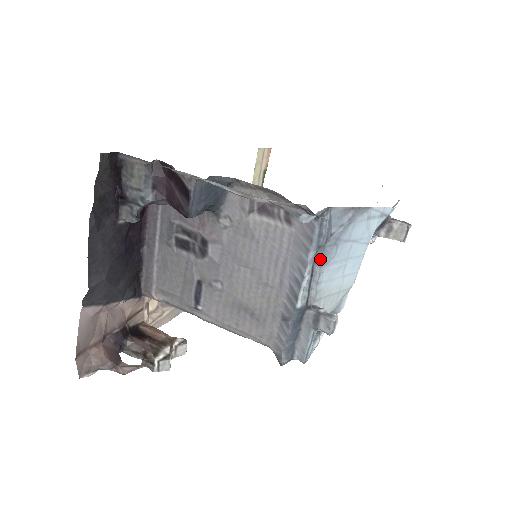
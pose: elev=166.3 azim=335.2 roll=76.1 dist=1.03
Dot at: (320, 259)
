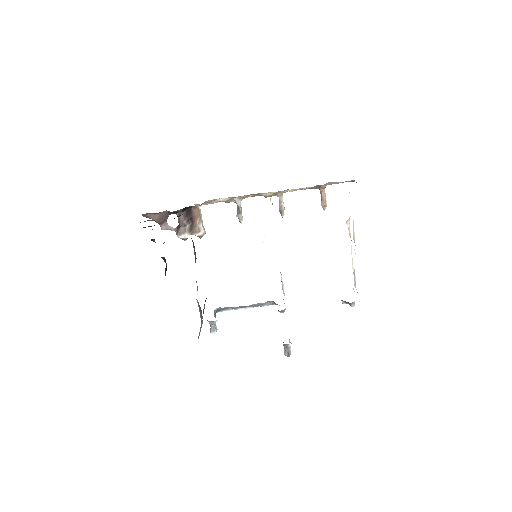
Dot at: occluded
